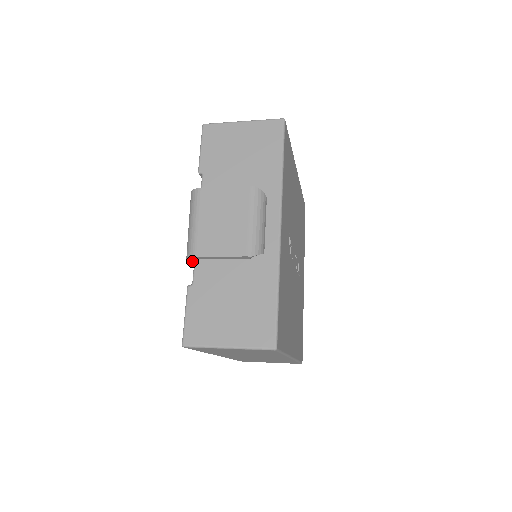
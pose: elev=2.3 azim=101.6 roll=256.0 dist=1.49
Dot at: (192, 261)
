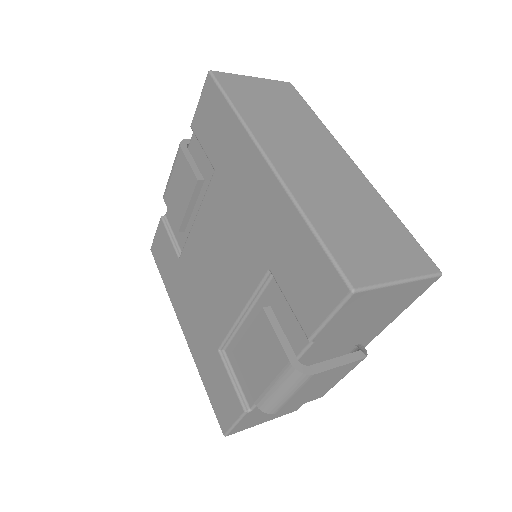
Dot at: occluded
